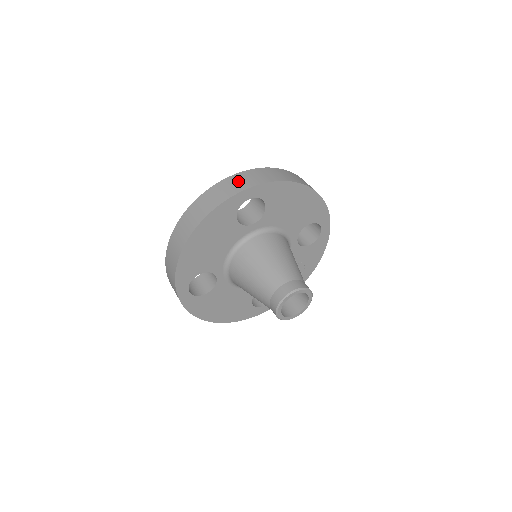
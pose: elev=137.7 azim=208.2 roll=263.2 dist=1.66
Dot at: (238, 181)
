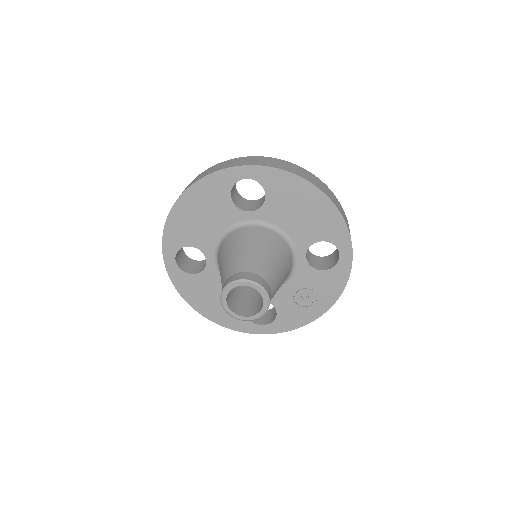
Dot at: (244, 160)
